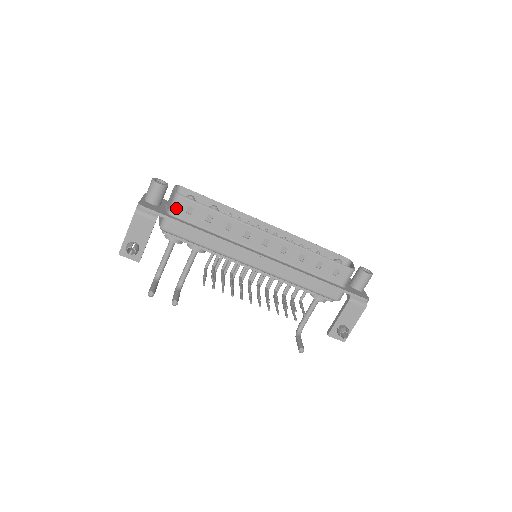
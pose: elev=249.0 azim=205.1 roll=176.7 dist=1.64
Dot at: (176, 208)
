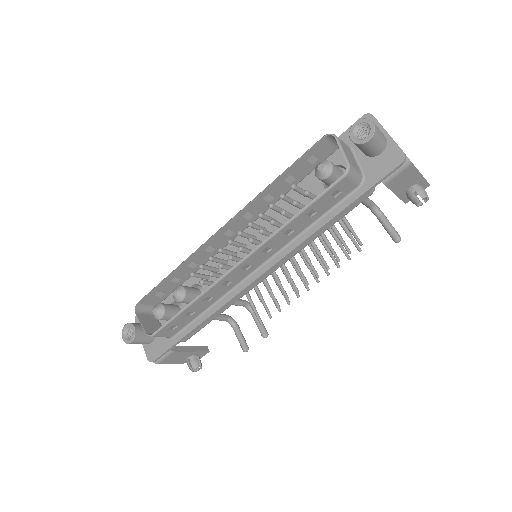
Dot at: (165, 336)
